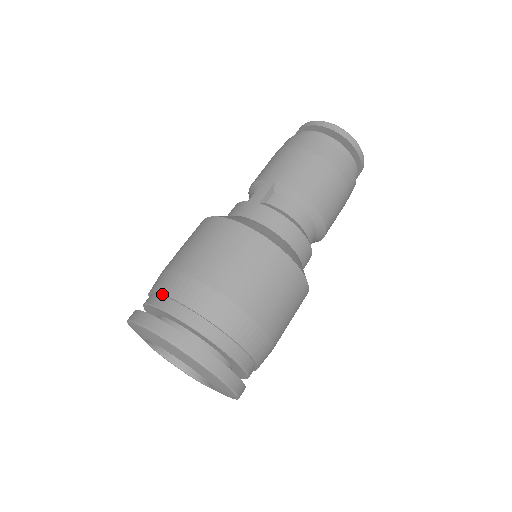
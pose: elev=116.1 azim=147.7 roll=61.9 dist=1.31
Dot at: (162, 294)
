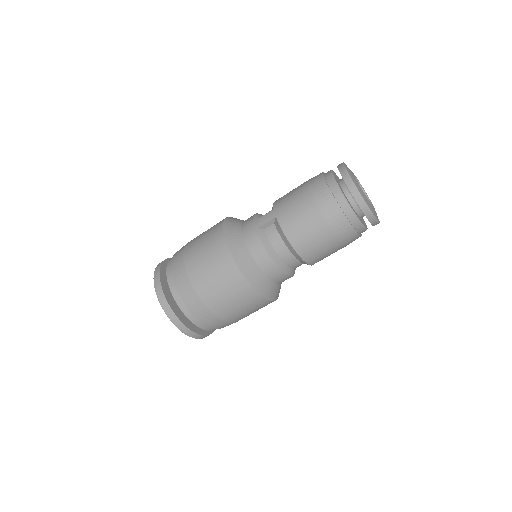
Dot at: (171, 265)
